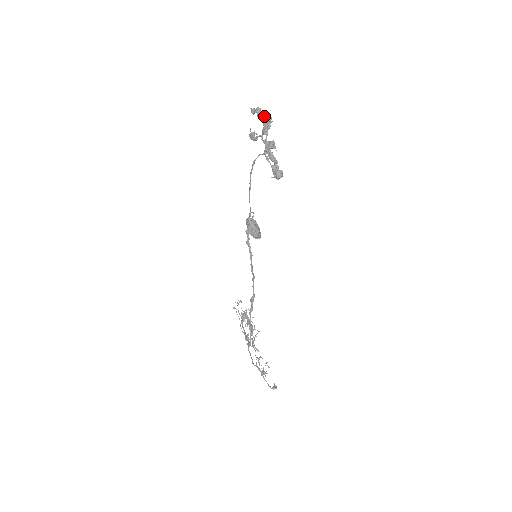
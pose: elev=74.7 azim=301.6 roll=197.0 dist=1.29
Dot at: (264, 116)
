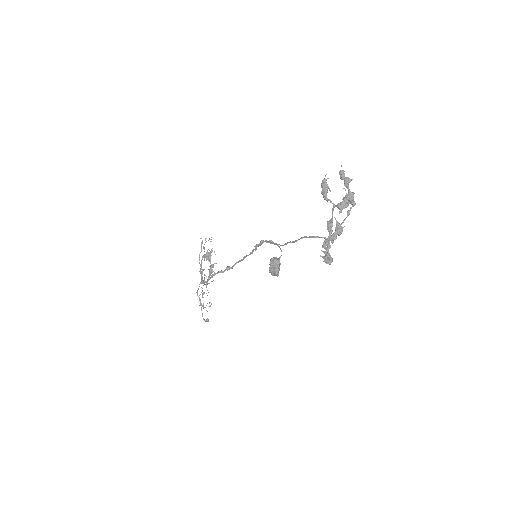
Dot at: (350, 196)
